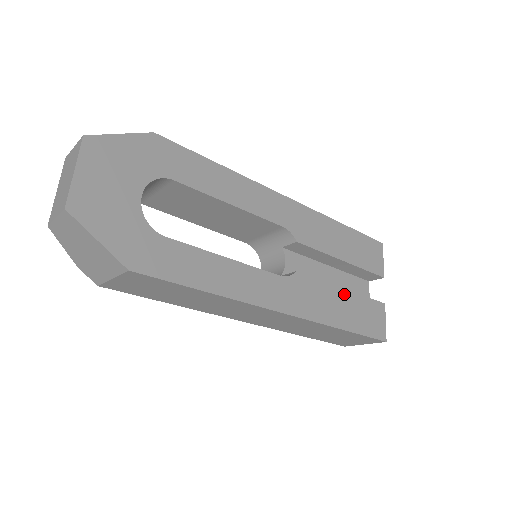
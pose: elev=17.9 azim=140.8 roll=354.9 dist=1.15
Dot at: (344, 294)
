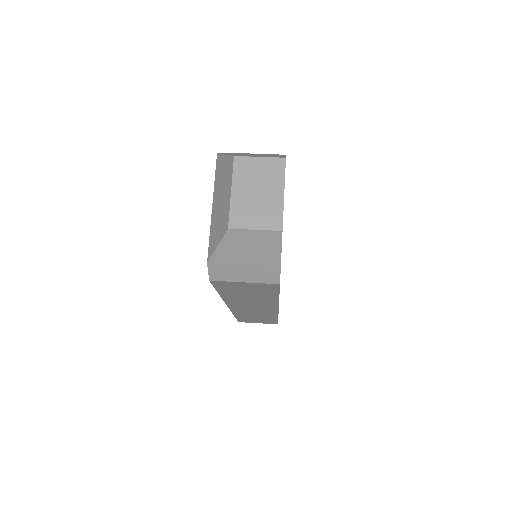
Dot at: occluded
